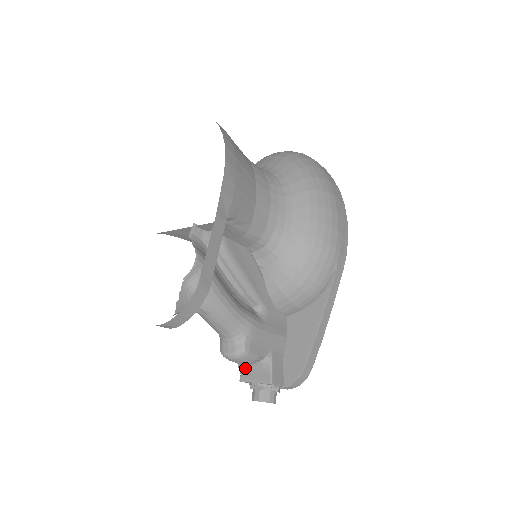
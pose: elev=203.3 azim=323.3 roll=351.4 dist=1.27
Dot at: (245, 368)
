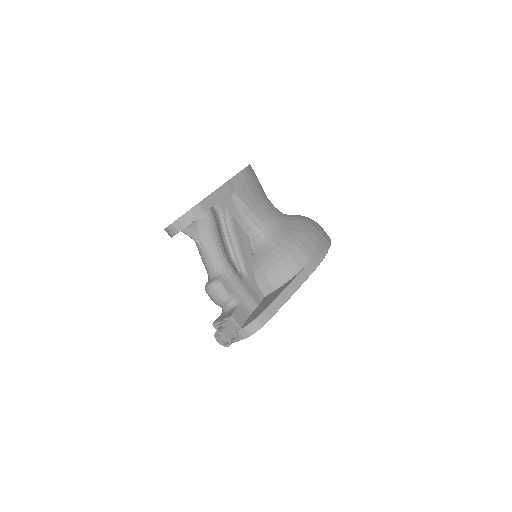
Dot at: (220, 316)
